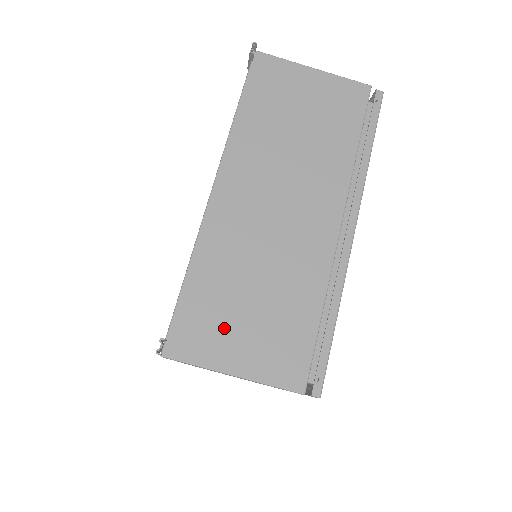
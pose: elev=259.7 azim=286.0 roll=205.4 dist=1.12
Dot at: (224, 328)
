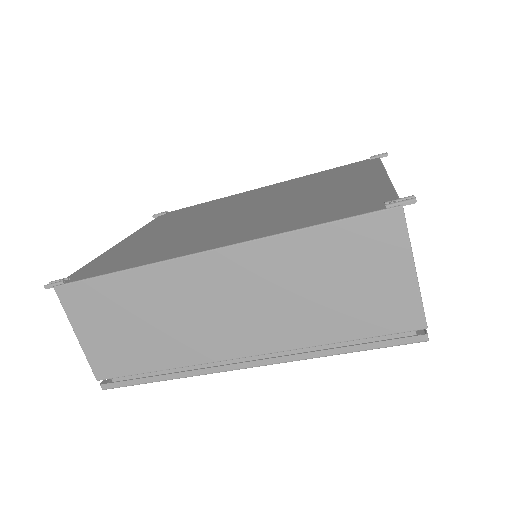
Dot at: occluded
